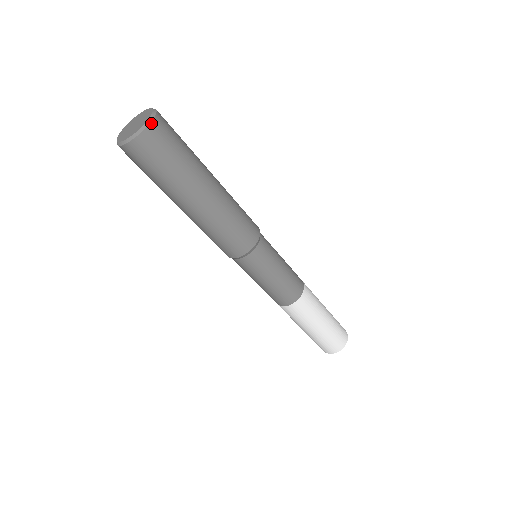
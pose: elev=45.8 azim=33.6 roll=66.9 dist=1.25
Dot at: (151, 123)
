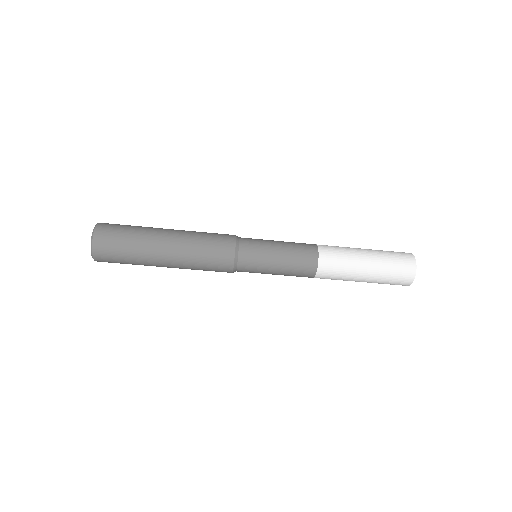
Dot at: (93, 241)
